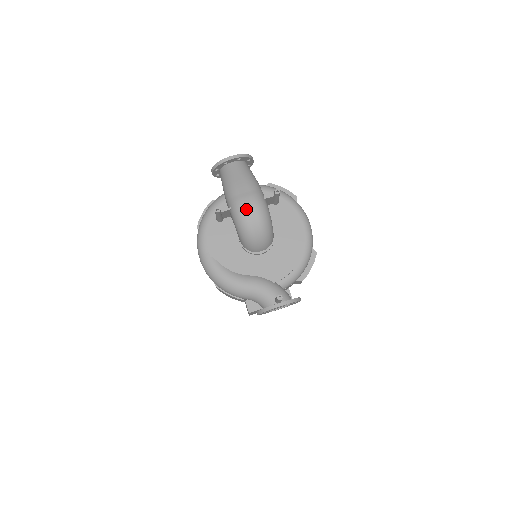
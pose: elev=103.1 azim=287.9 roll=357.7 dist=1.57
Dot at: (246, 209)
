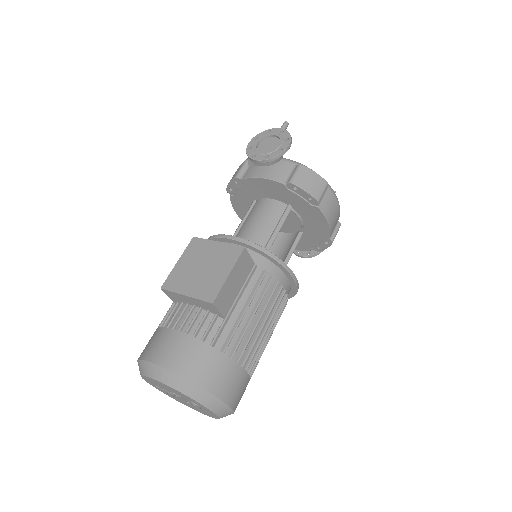
Dot at: occluded
